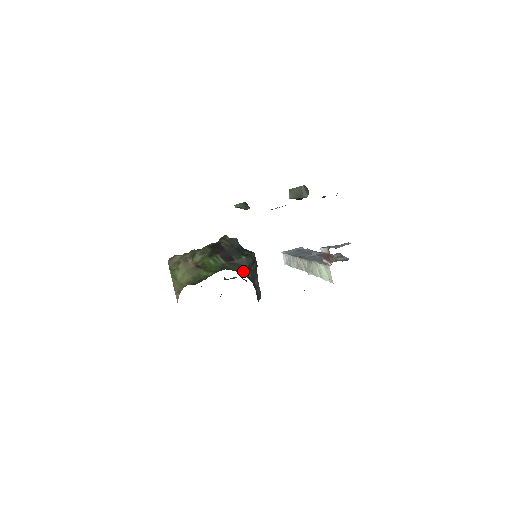
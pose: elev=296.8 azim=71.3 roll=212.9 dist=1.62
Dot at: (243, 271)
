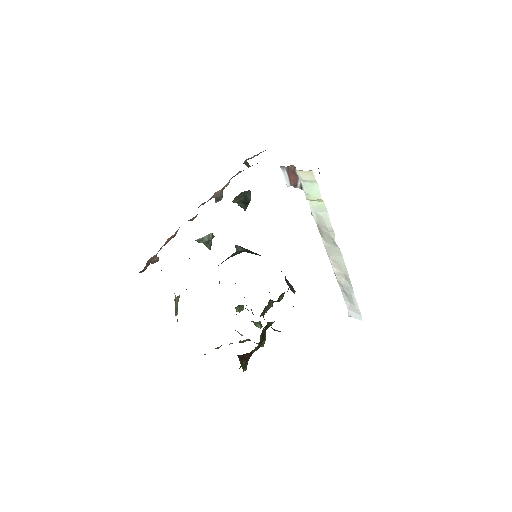
Dot at: occluded
